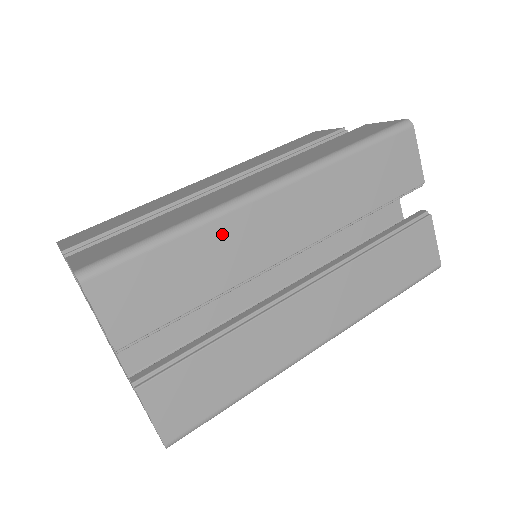
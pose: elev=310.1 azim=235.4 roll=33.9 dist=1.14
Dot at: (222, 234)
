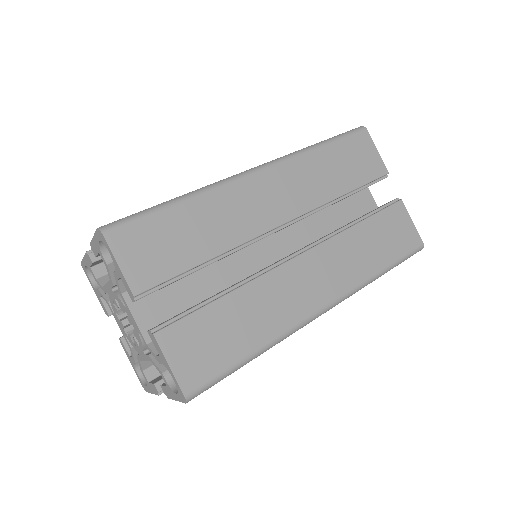
Dot at: (219, 203)
